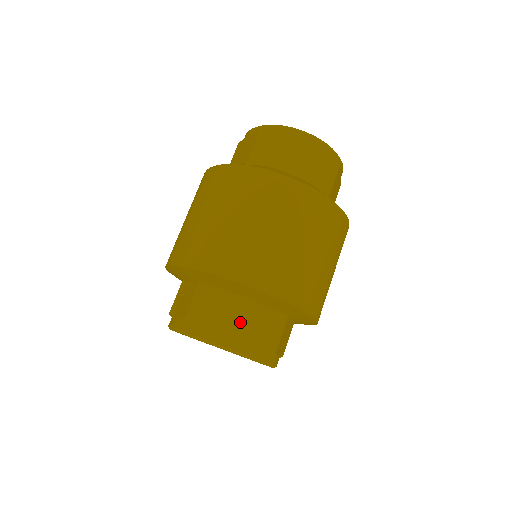
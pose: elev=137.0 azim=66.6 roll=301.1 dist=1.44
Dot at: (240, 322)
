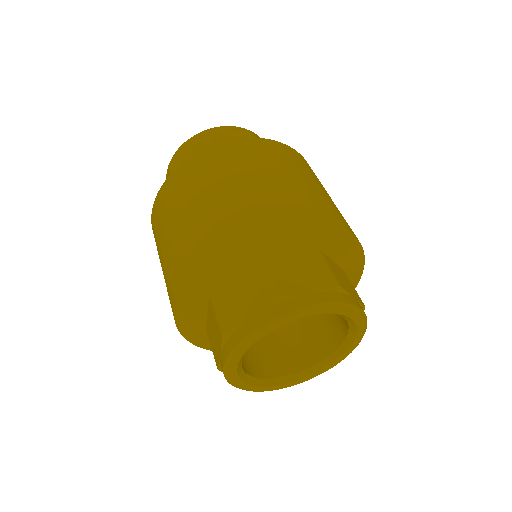
Dot at: (332, 272)
